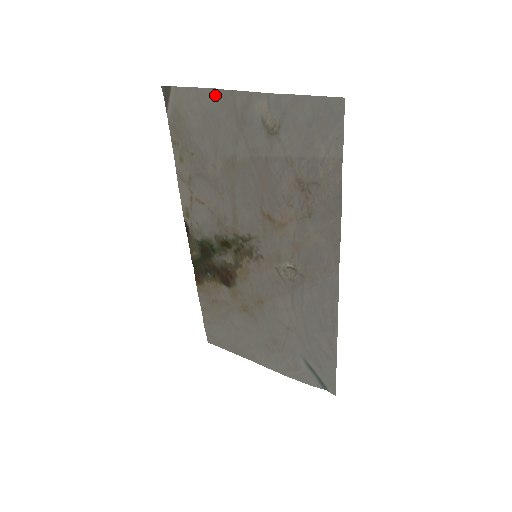
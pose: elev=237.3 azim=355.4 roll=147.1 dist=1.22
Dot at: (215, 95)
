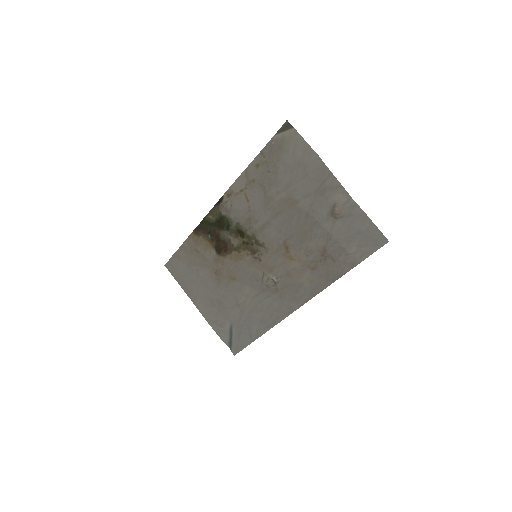
Dot at: (318, 162)
